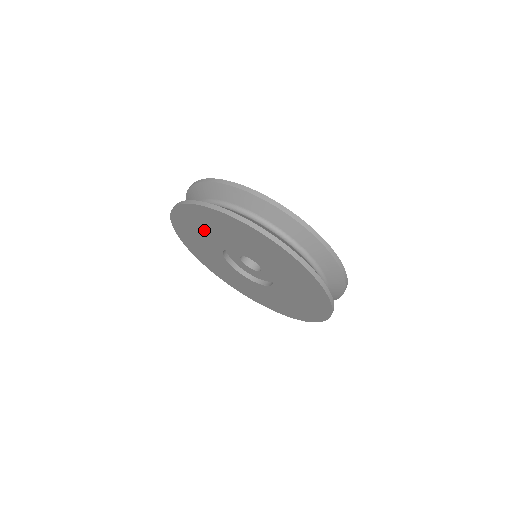
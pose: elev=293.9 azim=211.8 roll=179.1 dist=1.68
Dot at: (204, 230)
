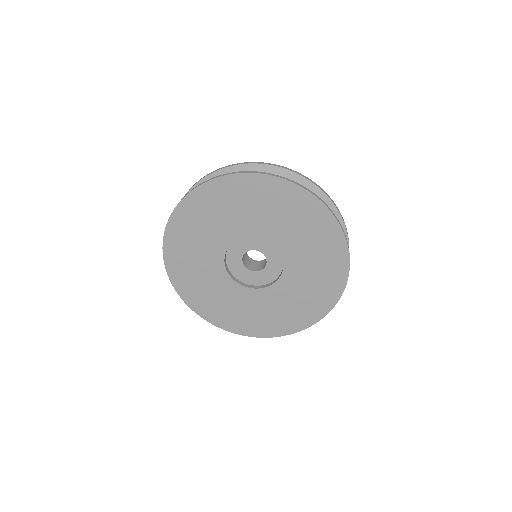
Dot at: (204, 231)
